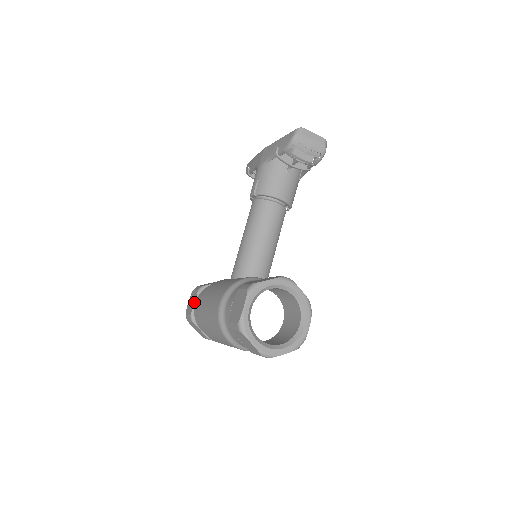
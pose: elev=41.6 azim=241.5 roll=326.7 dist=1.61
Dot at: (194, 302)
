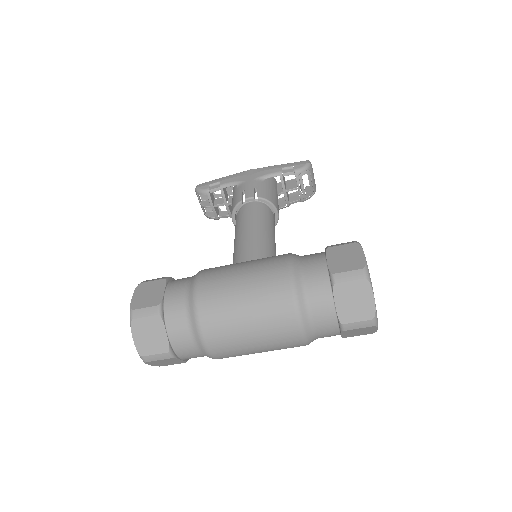
Dot at: (164, 290)
